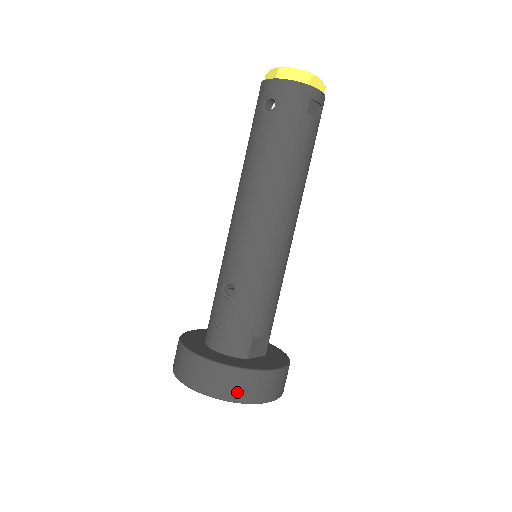
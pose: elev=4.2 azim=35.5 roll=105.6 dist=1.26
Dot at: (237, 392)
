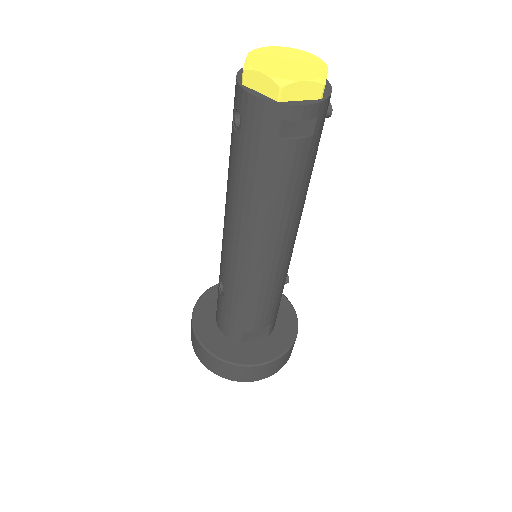
Dot at: (220, 372)
